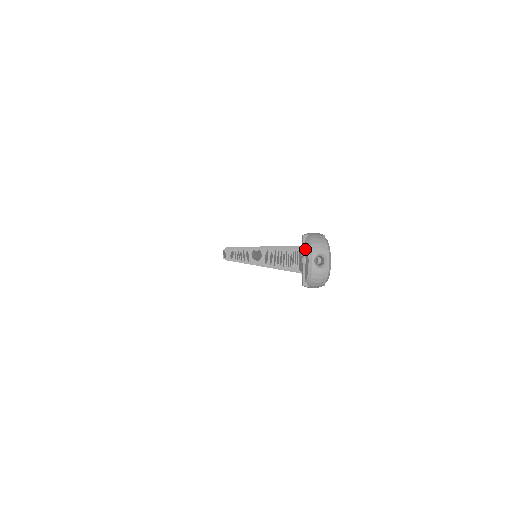
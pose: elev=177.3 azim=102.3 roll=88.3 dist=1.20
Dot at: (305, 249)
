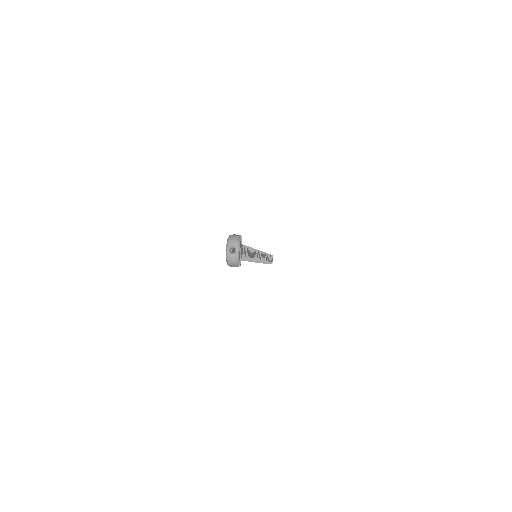
Dot at: (227, 243)
